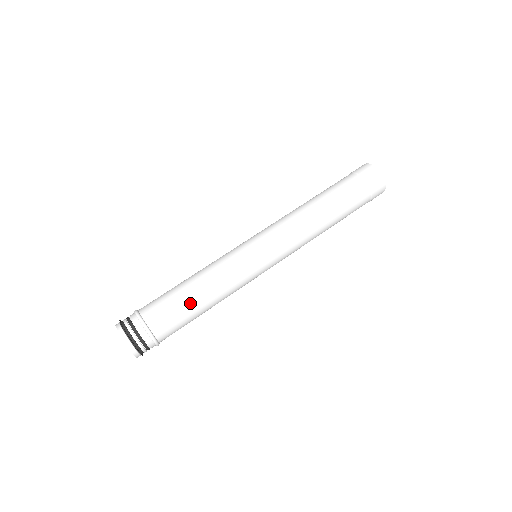
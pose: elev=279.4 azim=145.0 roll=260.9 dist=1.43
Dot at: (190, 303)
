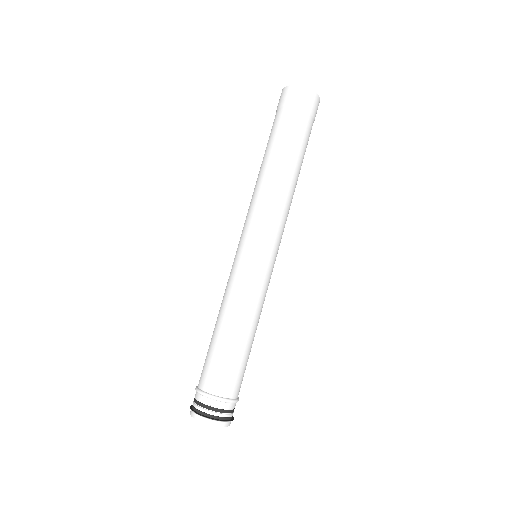
Dot at: (232, 346)
